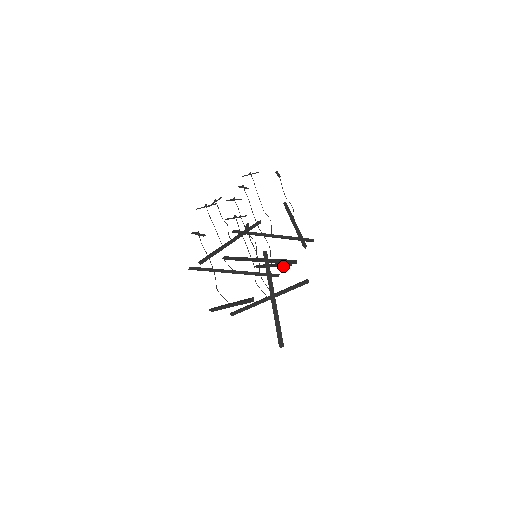
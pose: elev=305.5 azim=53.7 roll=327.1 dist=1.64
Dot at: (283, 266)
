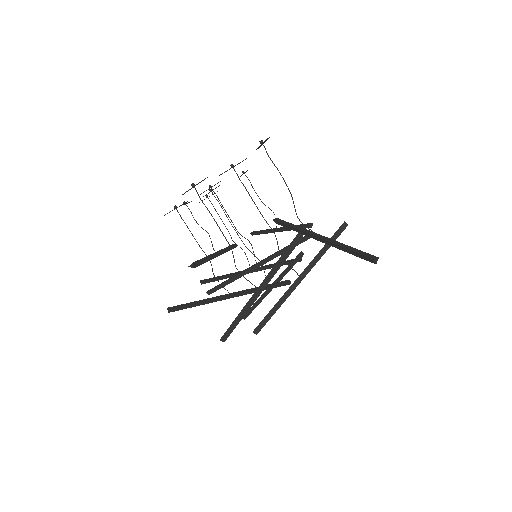
Dot at: (289, 270)
